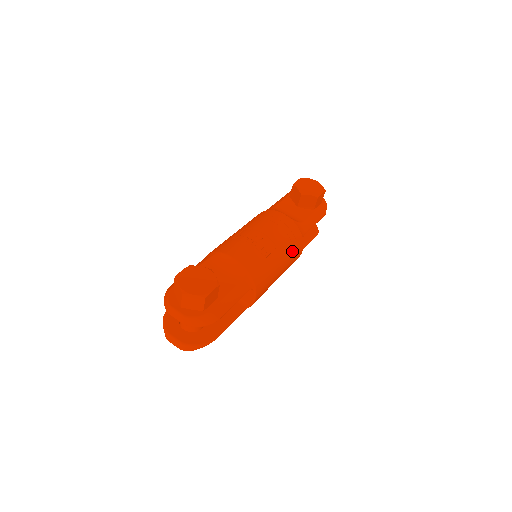
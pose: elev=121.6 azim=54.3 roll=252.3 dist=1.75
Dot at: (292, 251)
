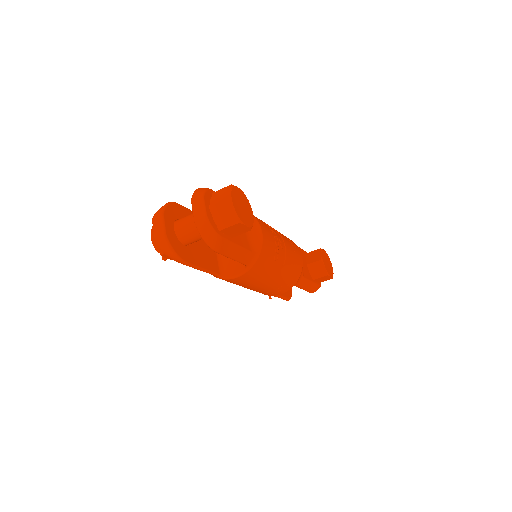
Dot at: (283, 283)
